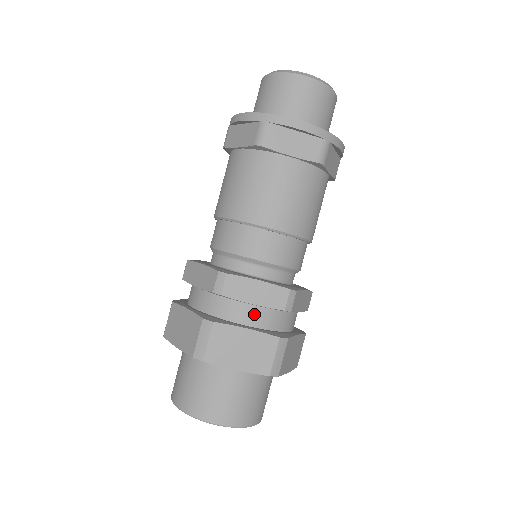
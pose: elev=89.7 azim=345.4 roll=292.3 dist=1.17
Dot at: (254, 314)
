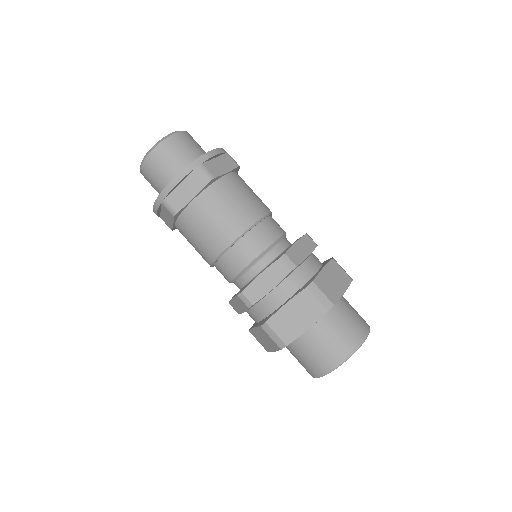
Dot at: (281, 292)
